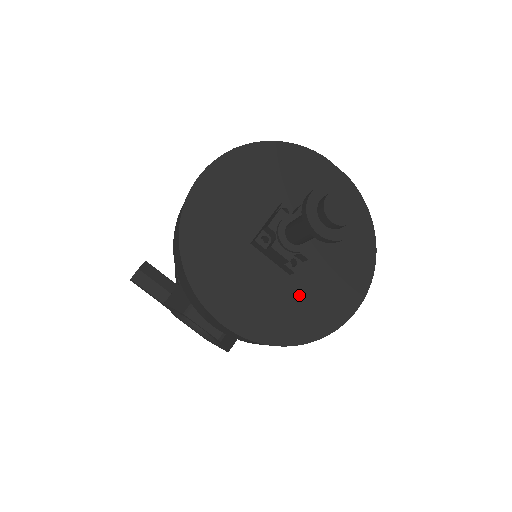
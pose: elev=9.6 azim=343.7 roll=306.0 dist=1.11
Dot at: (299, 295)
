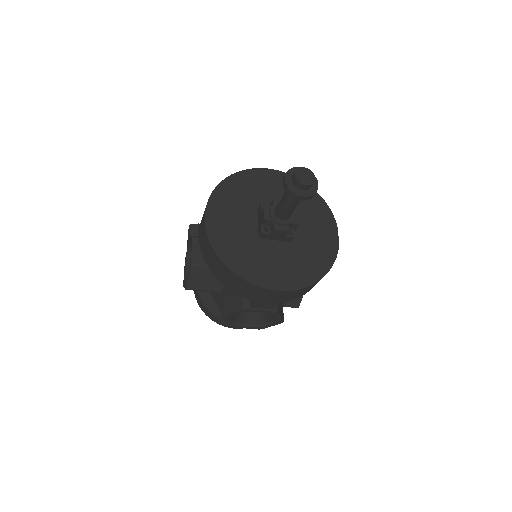
Dot at: (252, 249)
